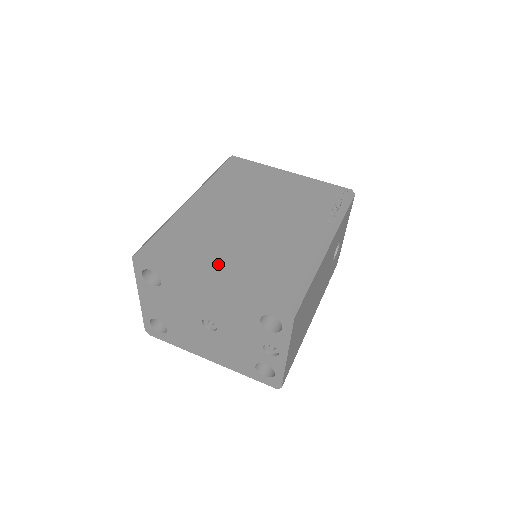
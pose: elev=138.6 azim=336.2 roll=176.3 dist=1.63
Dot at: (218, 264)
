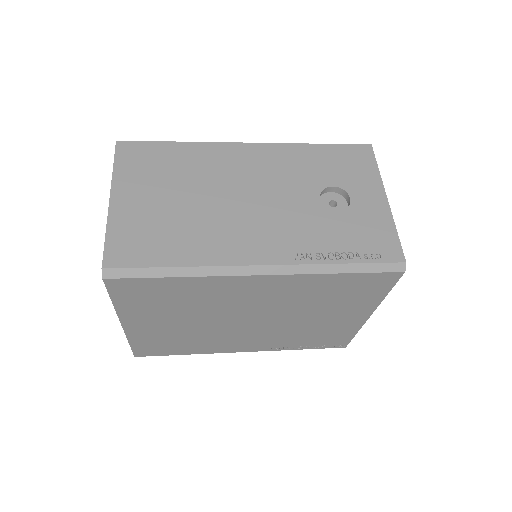
Dot at: occluded
